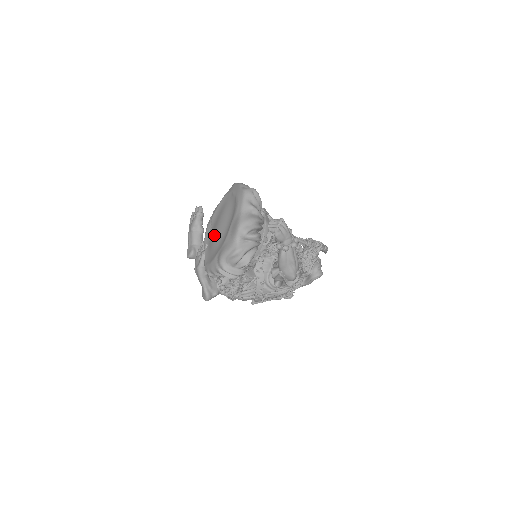
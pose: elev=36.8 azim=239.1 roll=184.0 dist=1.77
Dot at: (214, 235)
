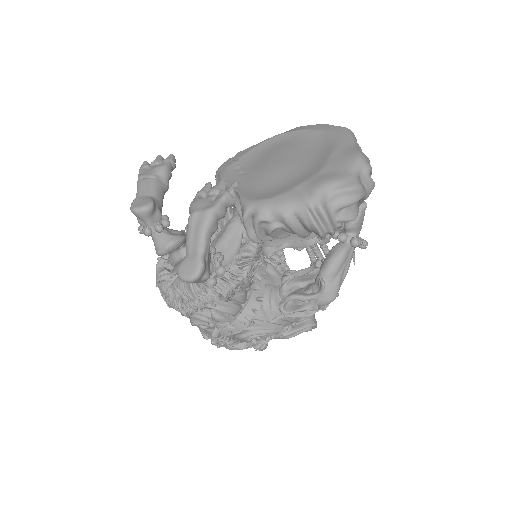
Dot at: (269, 168)
